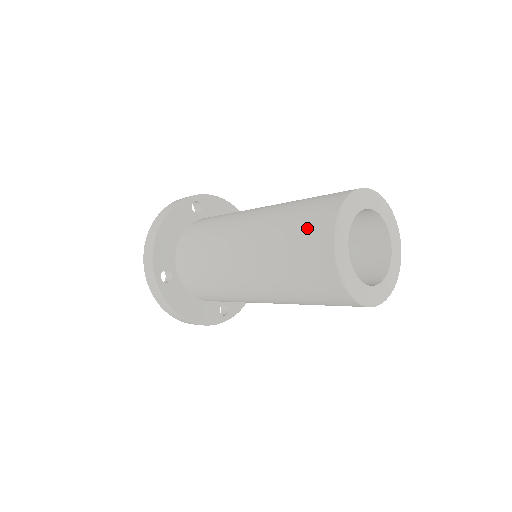
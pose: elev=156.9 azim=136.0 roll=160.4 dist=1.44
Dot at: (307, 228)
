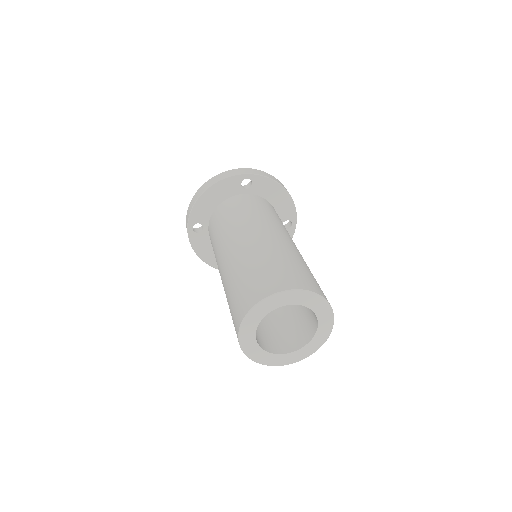
Dot at: (244, 292)
